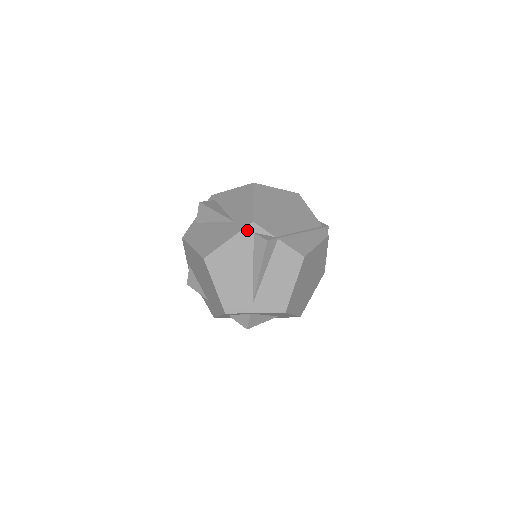
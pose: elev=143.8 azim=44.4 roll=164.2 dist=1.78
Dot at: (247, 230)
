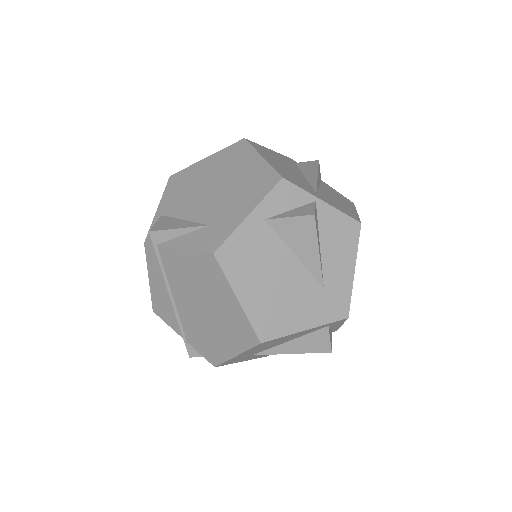
Dot at: (288, 158)
